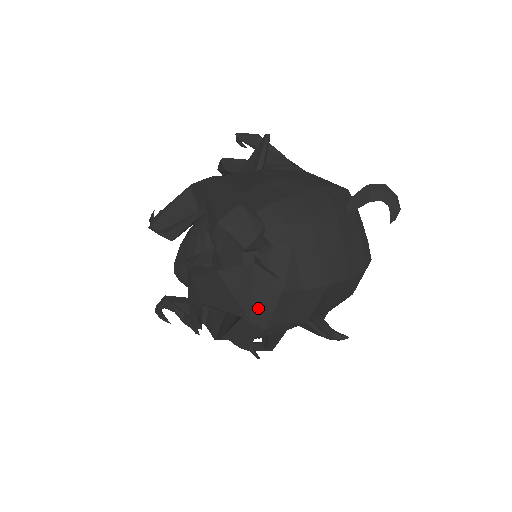
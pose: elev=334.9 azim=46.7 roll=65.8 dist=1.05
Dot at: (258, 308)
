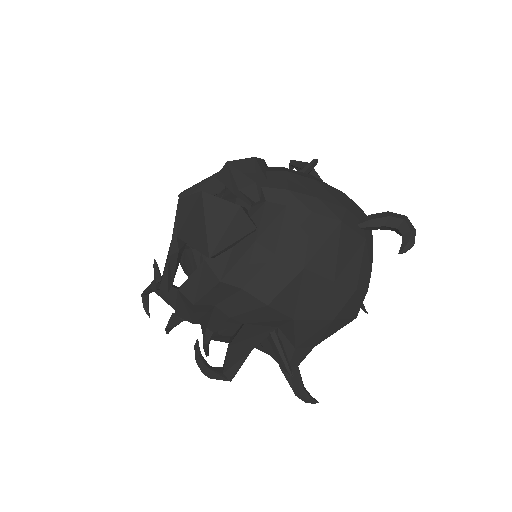
Dot at: (223, 249)
